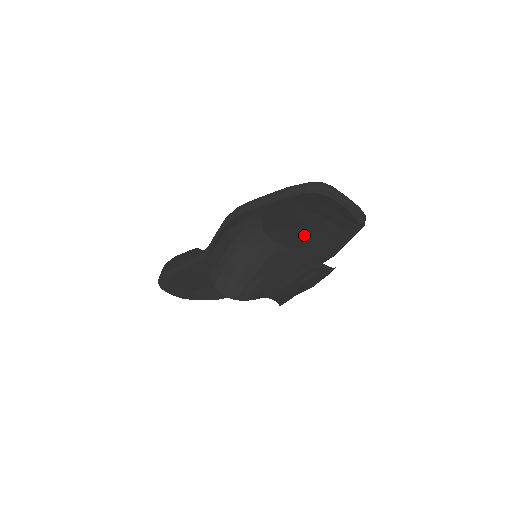
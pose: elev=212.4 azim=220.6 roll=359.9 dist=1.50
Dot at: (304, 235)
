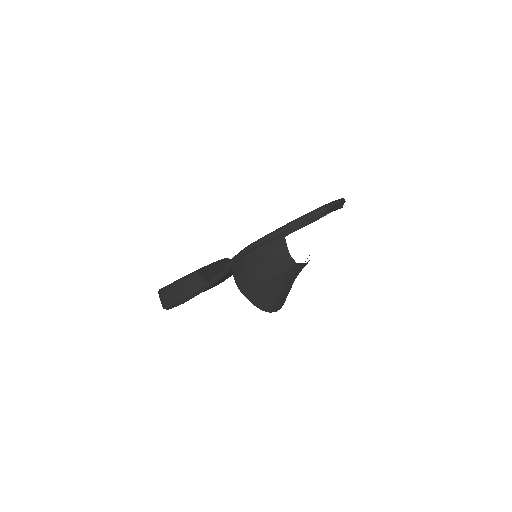
Dot at: occluded
